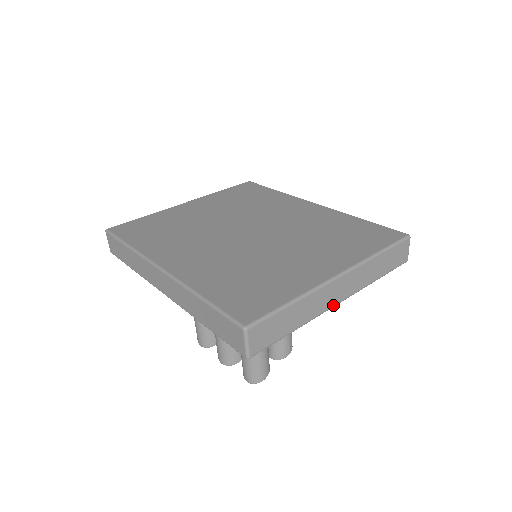
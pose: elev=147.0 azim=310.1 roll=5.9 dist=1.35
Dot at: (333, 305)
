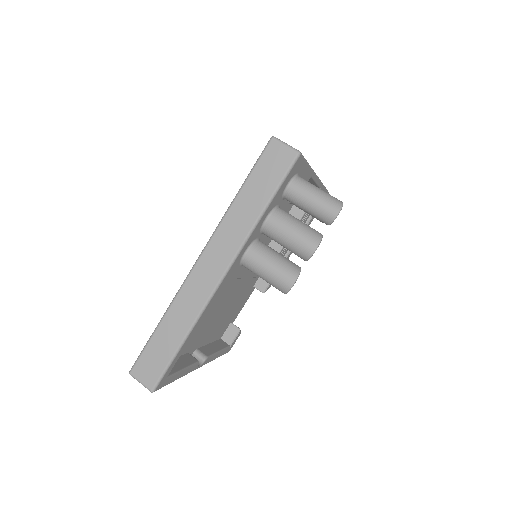
Dot at: occluded
